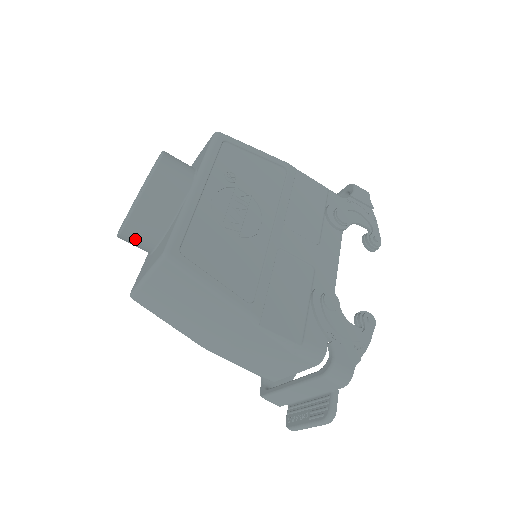
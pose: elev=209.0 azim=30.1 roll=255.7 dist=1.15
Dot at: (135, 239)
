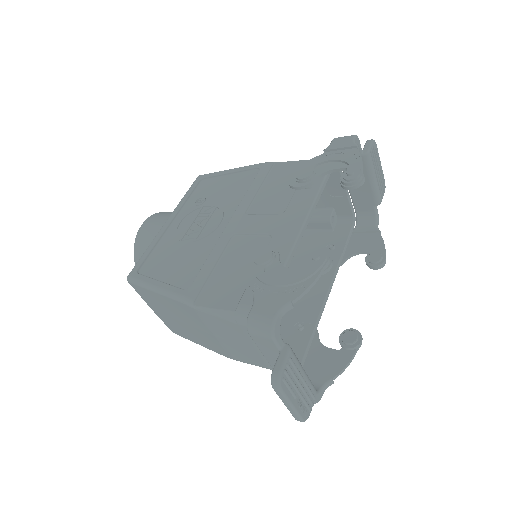
Dot at: occluded
